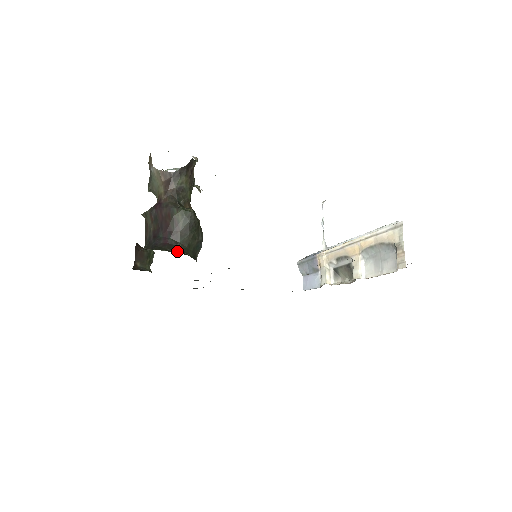
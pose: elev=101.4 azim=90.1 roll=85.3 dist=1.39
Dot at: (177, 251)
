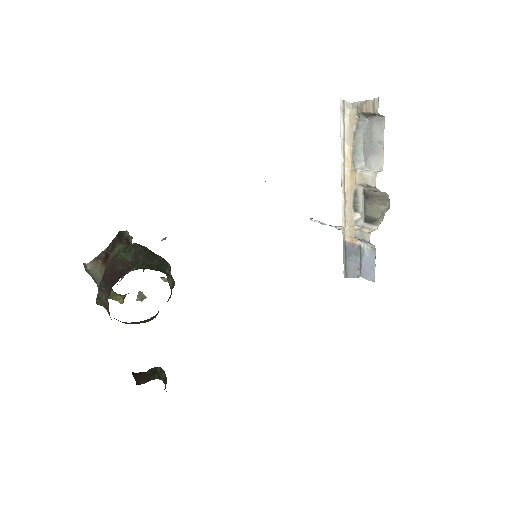
Dot at: occluded
